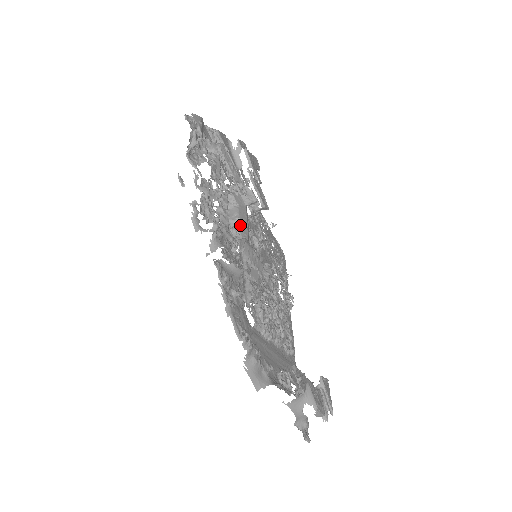
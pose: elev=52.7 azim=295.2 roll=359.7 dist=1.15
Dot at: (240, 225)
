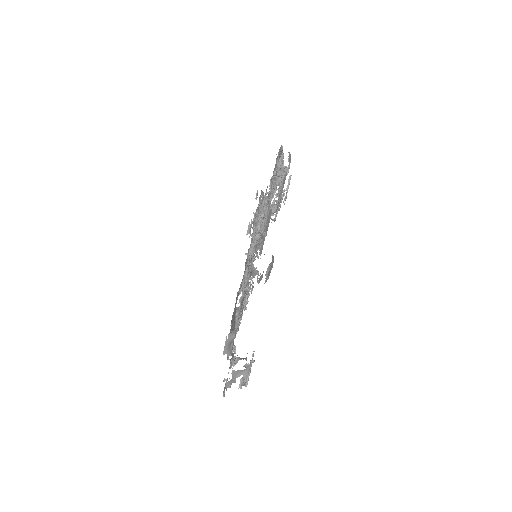
Dot at: occluded
